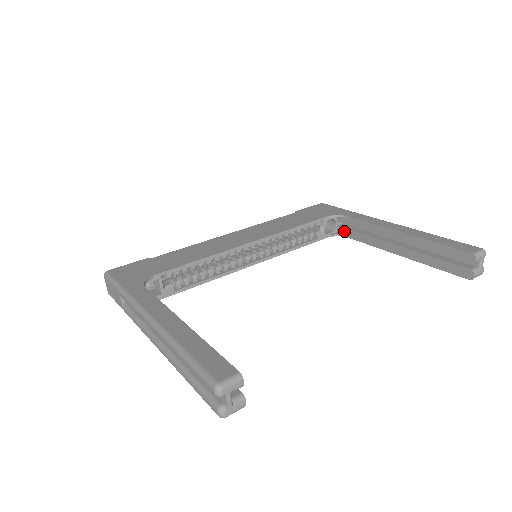
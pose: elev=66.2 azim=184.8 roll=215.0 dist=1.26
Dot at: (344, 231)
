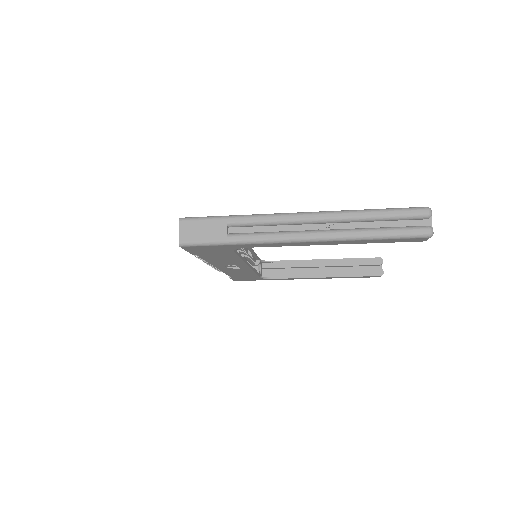
Dot at: (269, 274)
